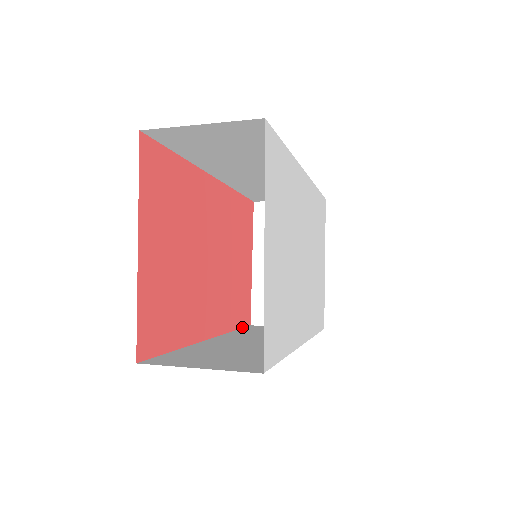
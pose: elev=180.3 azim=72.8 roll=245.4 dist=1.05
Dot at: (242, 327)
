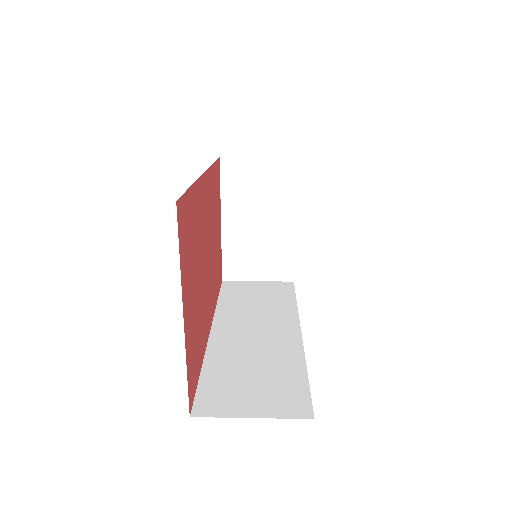
Dot at: (219, 290)
